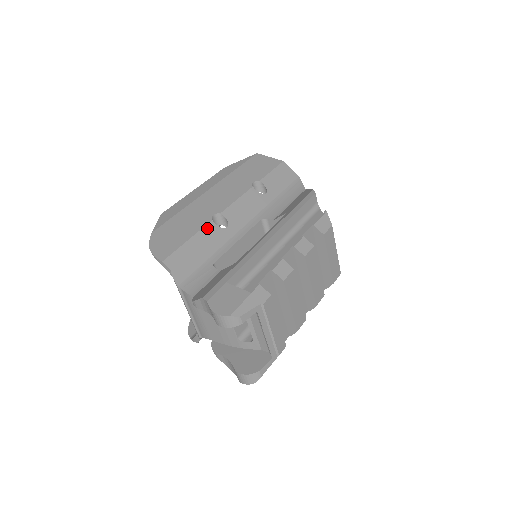
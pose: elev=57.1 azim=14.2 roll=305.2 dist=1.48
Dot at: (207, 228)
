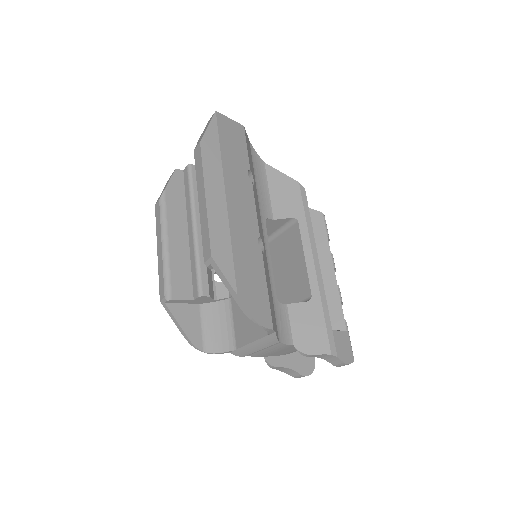
Dot at: (264, 263)
